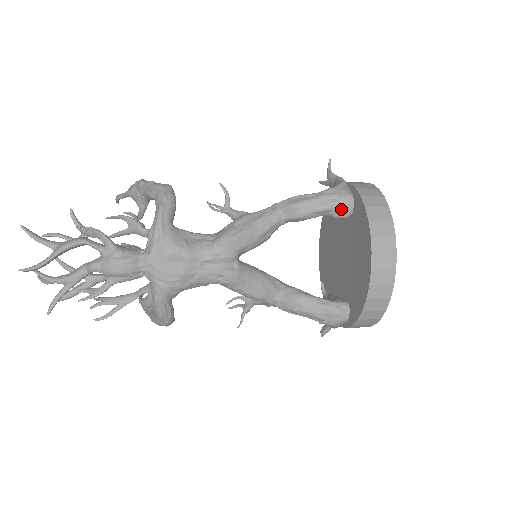
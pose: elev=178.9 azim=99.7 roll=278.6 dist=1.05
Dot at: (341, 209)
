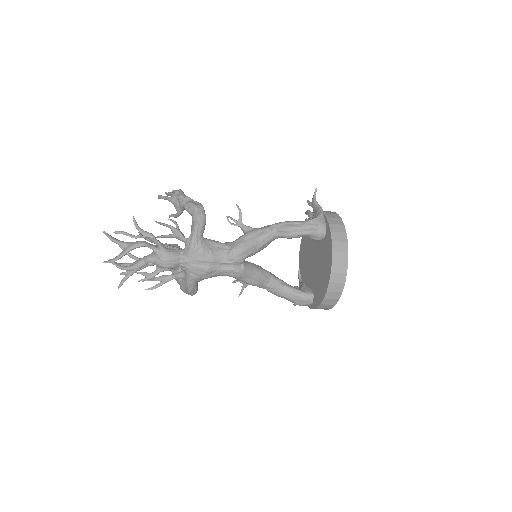
Dot at: (317, 235)
